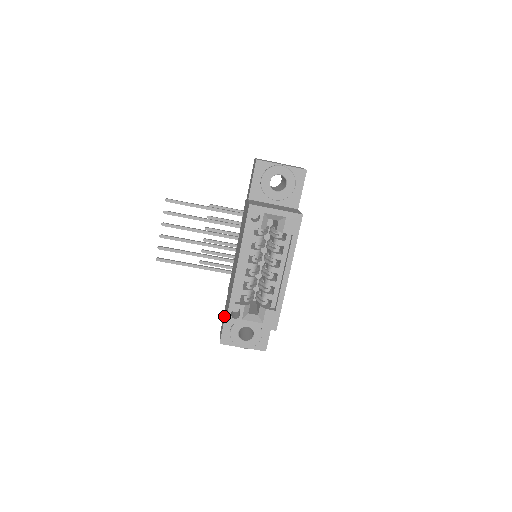
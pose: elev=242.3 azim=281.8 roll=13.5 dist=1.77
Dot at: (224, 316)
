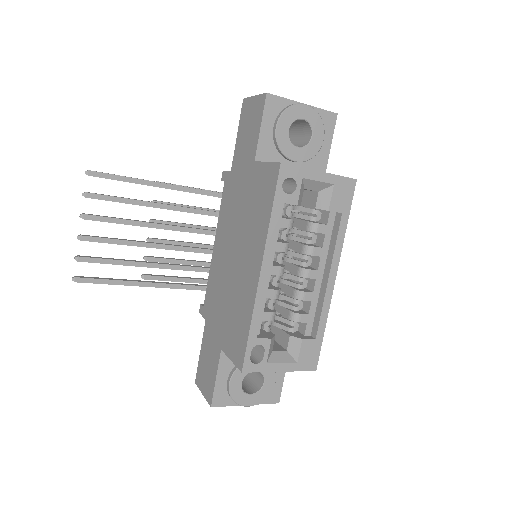
Dot at: (212, 360)
